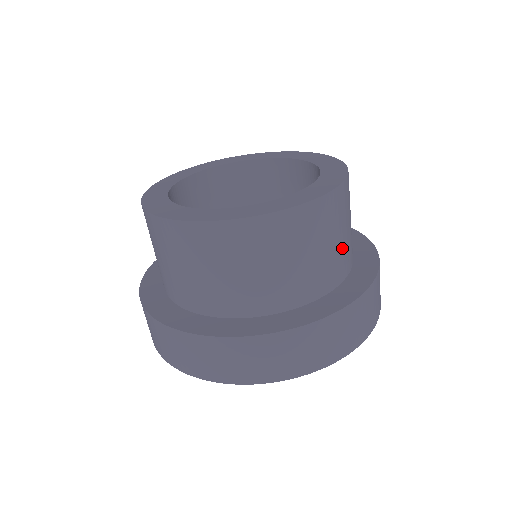
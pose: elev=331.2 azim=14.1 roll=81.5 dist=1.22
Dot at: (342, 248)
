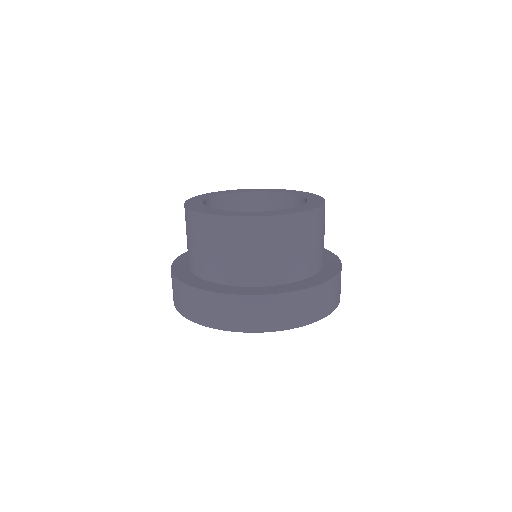
Dot at: (256, 262)
